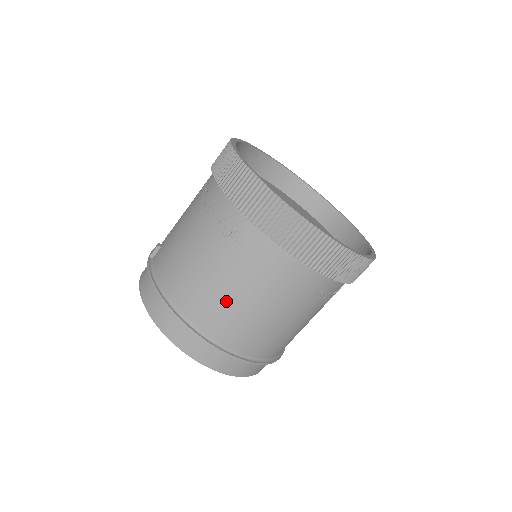
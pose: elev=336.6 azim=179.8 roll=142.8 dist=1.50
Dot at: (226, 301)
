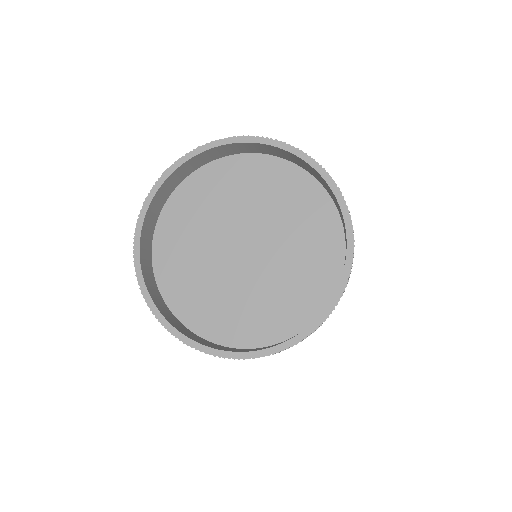
Dot at: occluded
